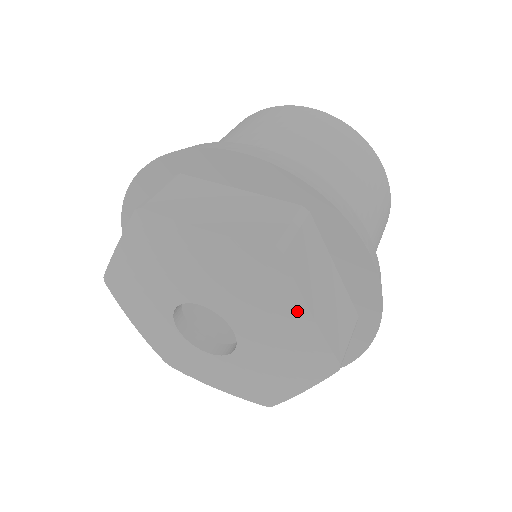
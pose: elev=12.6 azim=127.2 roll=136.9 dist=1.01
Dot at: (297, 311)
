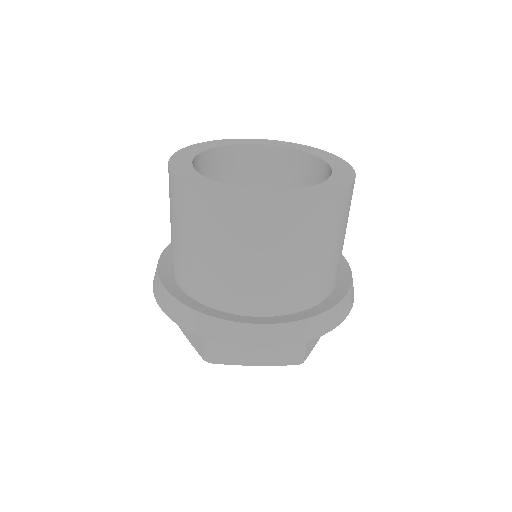
Dot at: occluded
